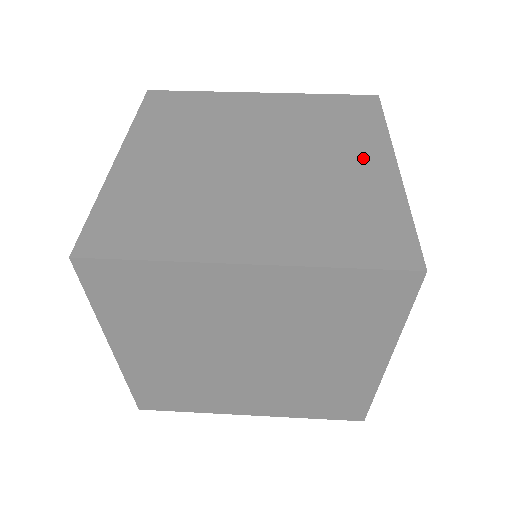
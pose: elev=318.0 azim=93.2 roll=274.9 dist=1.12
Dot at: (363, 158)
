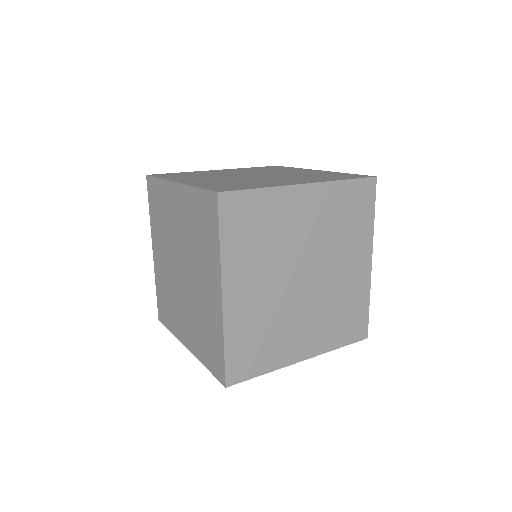
Dot at: (297, 181)
